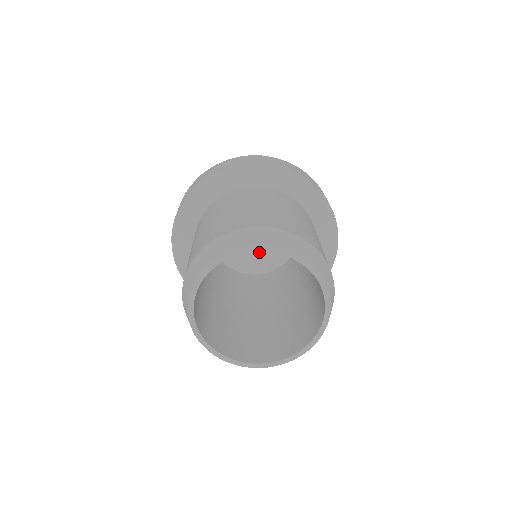
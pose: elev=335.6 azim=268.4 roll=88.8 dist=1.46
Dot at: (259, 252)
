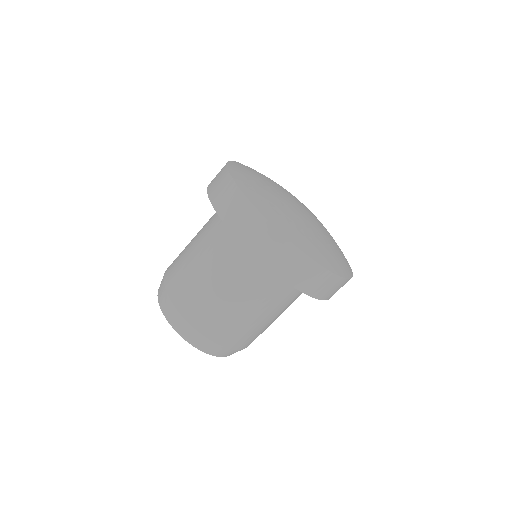
Dot at: occluded
